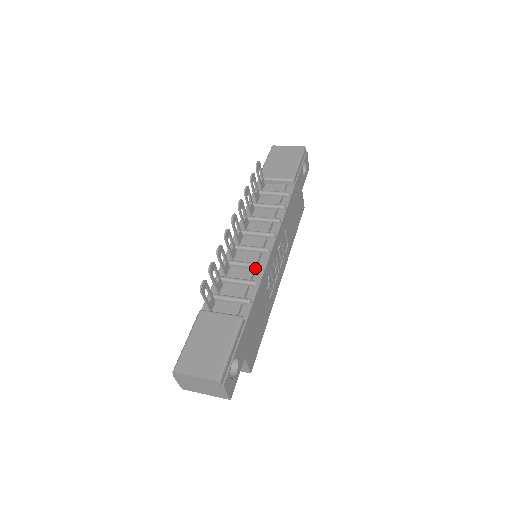
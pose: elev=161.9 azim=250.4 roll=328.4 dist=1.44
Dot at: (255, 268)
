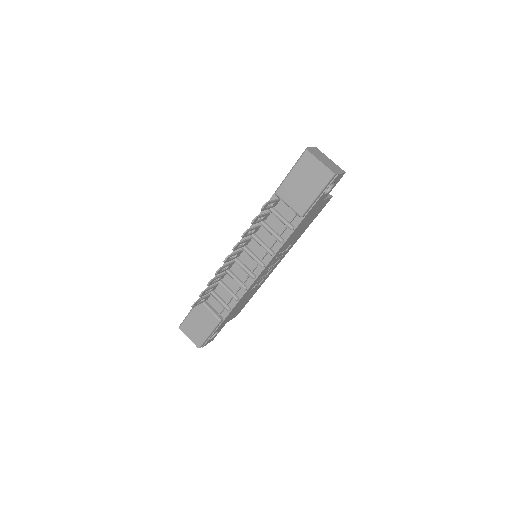
Dot at: (241, 286)
